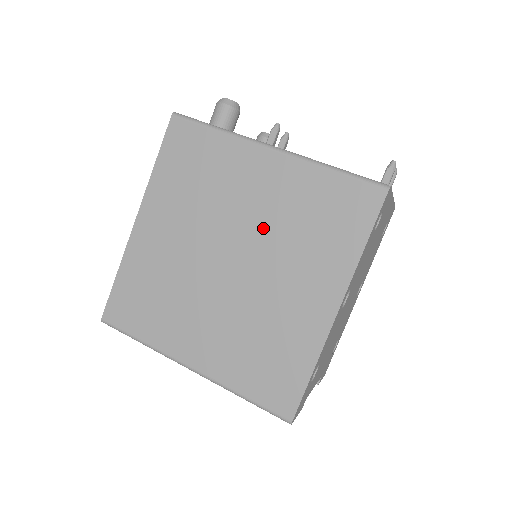
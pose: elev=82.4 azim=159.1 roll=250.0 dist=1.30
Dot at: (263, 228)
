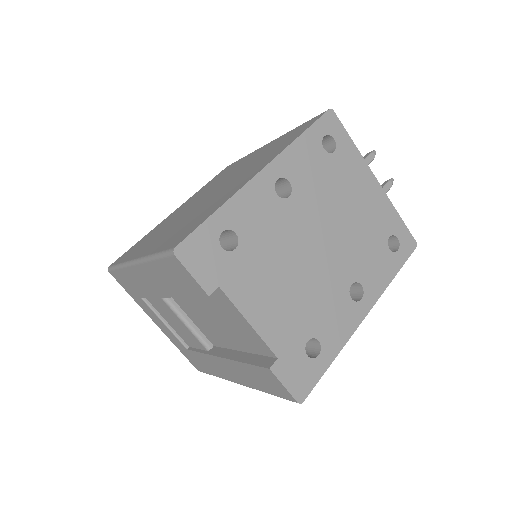
Dot at: (241, 170)
